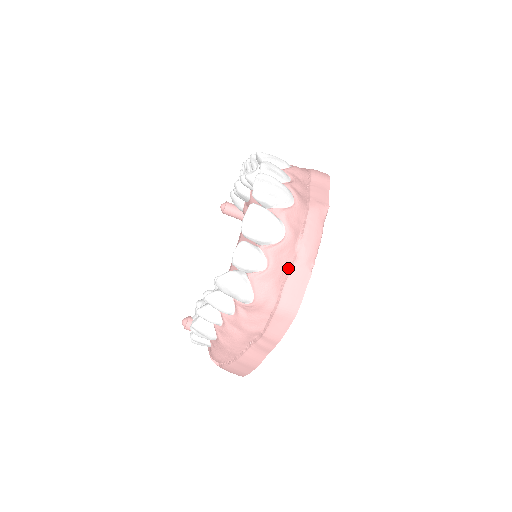
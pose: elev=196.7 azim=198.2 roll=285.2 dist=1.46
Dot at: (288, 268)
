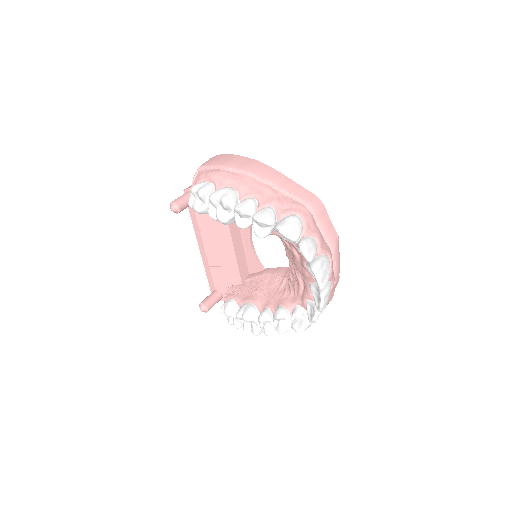
Dot at: occluded
